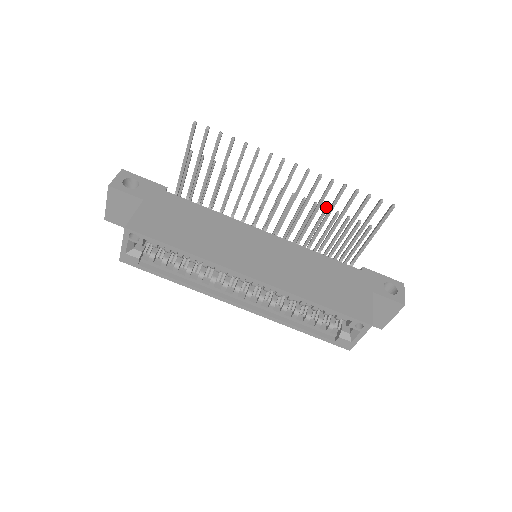
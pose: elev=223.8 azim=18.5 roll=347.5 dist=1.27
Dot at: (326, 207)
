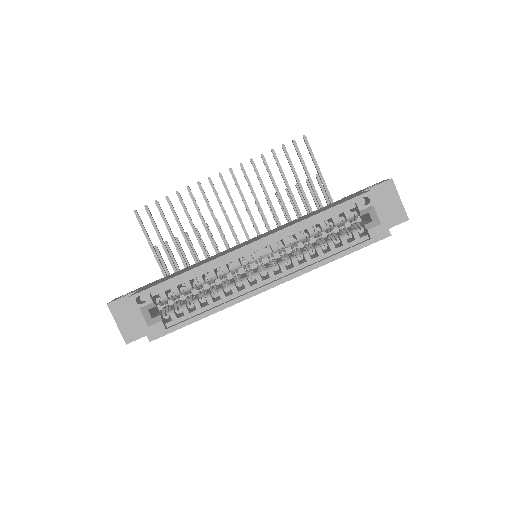
Dot at: (275, 193)
